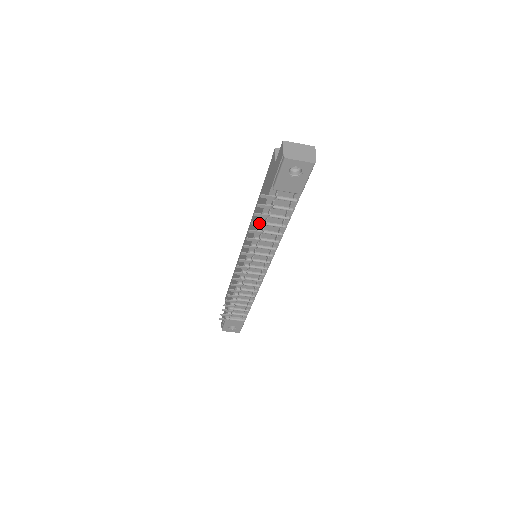
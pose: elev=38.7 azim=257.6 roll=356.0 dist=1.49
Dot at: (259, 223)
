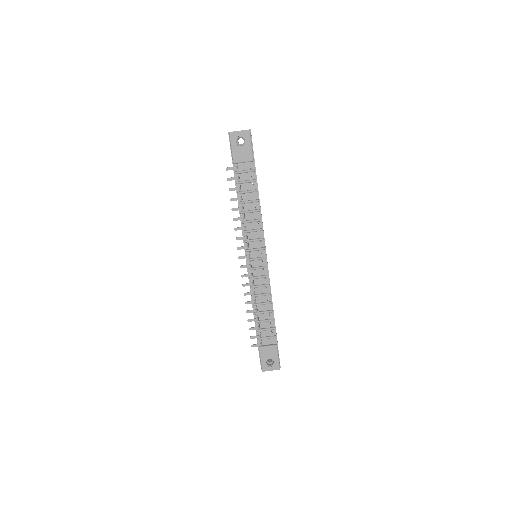
Dot at: (236, 198)
